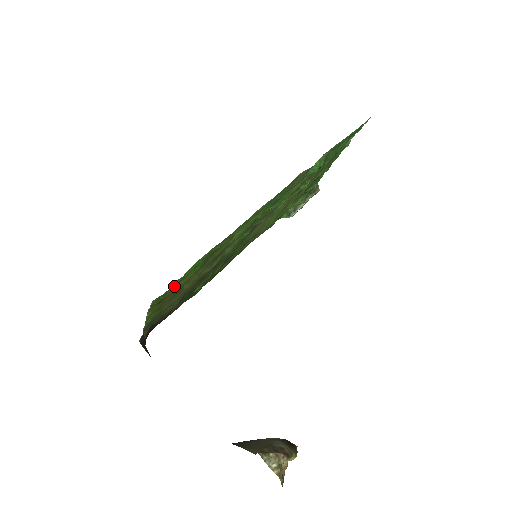
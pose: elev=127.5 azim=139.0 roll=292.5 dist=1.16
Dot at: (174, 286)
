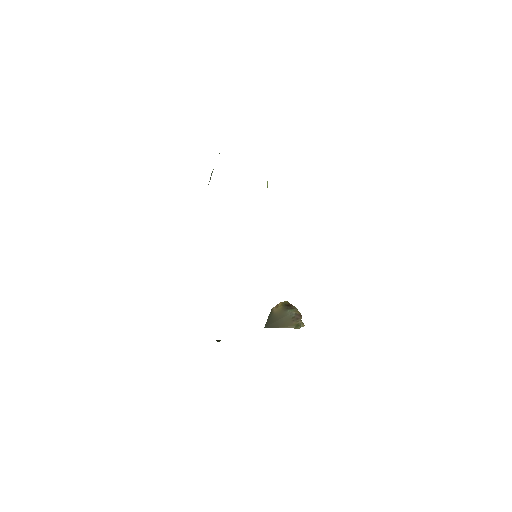
Dot at: occluded
